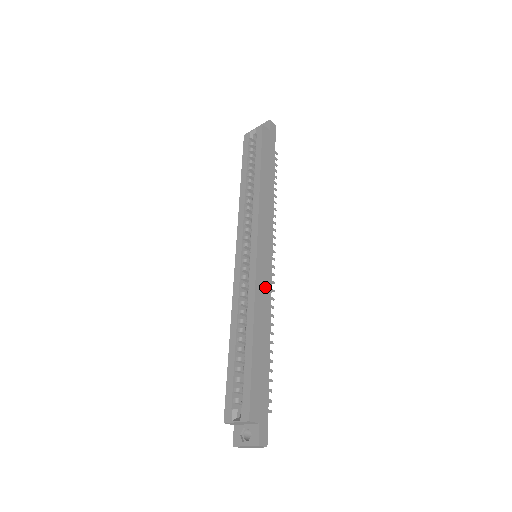
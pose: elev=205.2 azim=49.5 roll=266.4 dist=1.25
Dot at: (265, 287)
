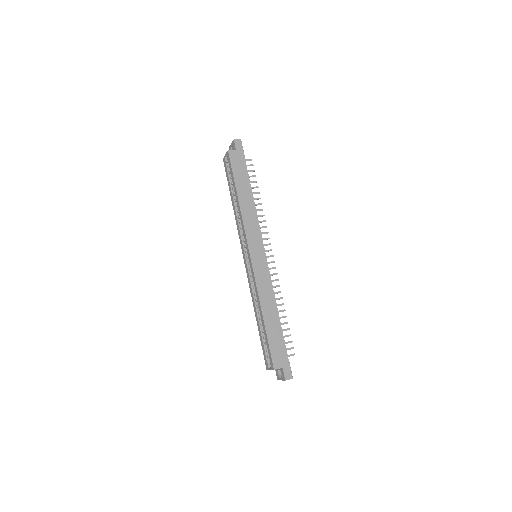
Dot at: (265, 279)
